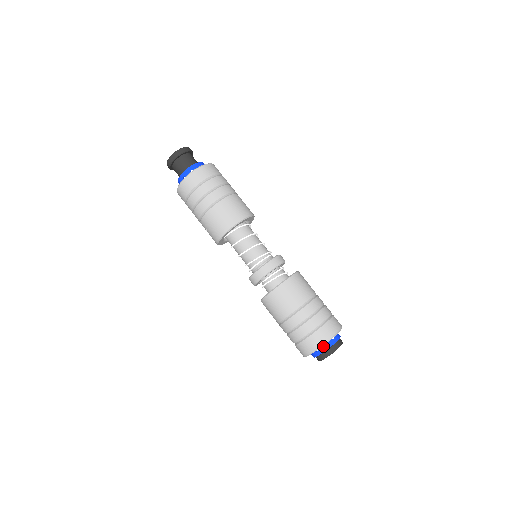
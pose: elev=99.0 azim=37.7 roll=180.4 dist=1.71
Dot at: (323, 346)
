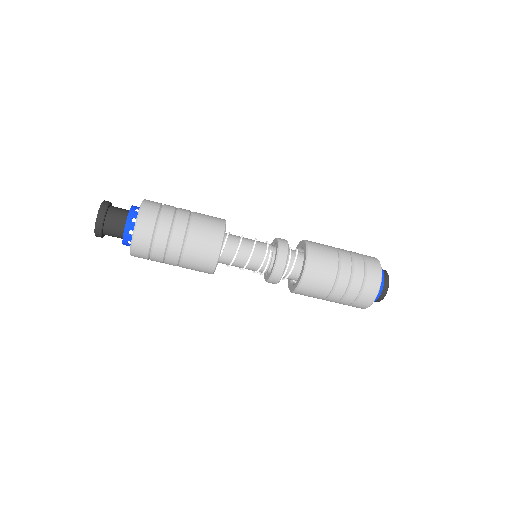
Dot at: occluded
